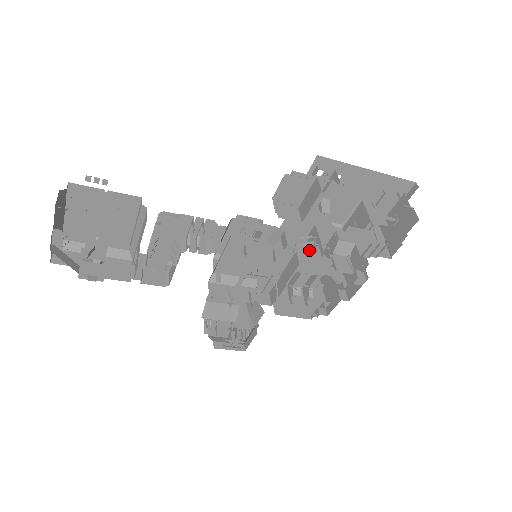
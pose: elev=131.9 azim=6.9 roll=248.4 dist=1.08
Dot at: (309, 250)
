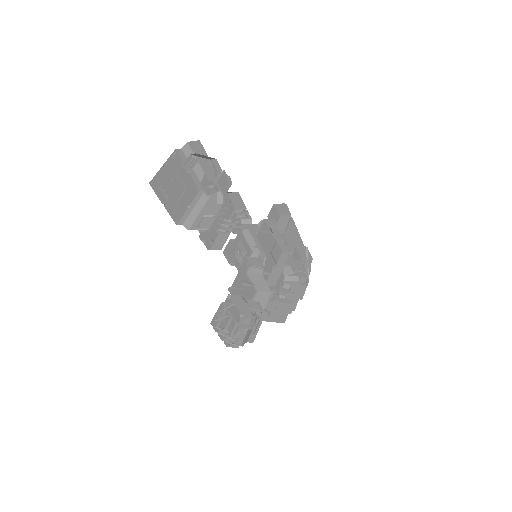
Dot at: occluded
